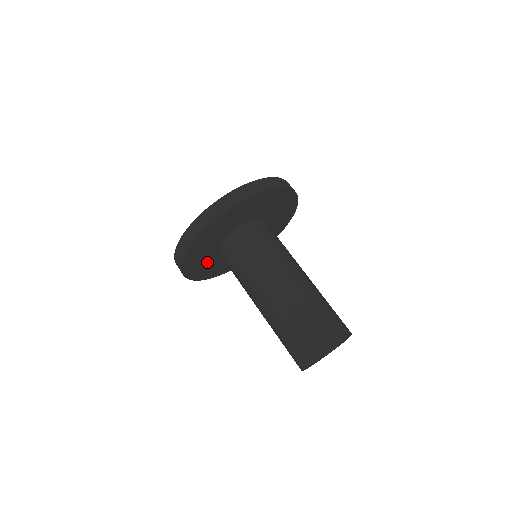
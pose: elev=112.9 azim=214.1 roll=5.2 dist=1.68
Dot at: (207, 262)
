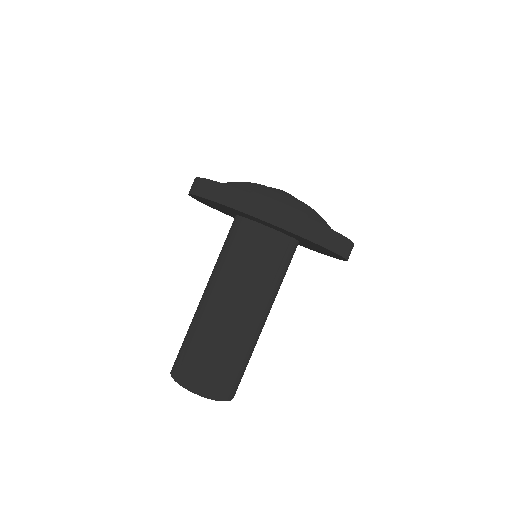
Dot at: (224, 208)
